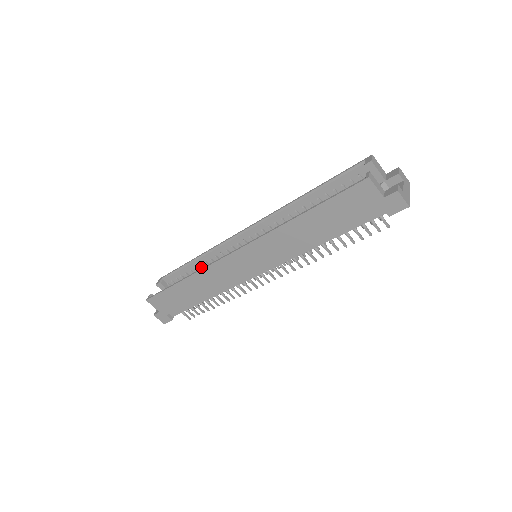
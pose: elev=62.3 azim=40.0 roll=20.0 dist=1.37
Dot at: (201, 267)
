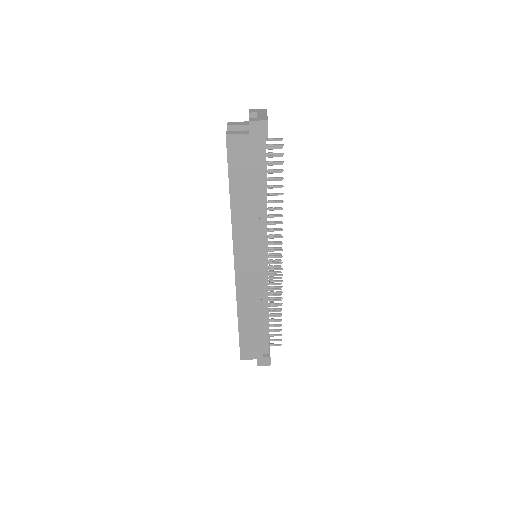
Dot at: occluded
